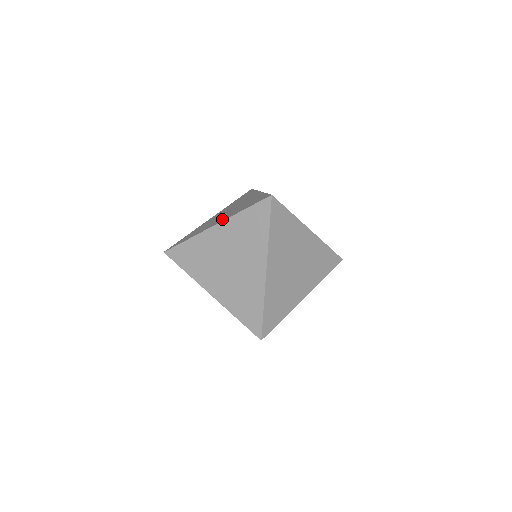
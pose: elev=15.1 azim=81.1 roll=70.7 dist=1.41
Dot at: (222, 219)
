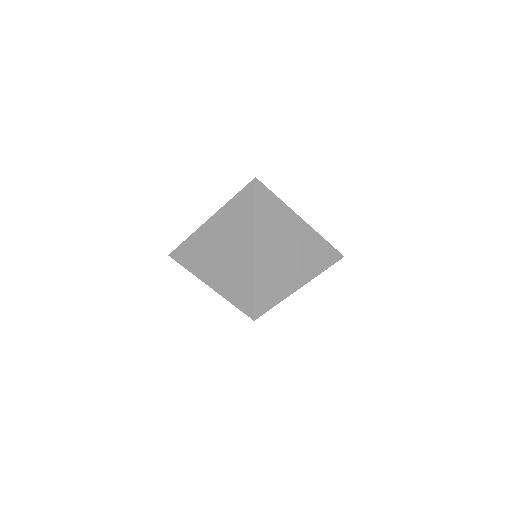
Dot at: (215, 281)
